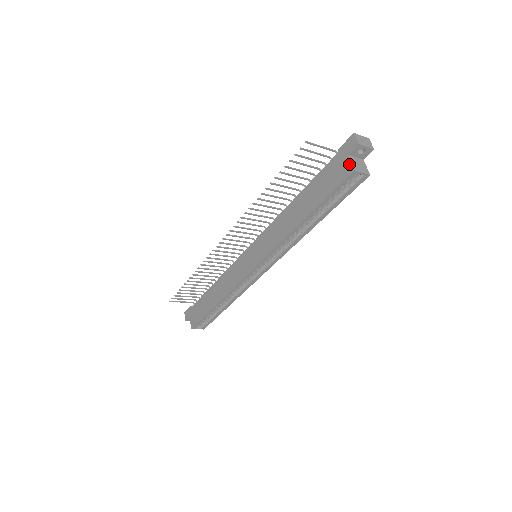
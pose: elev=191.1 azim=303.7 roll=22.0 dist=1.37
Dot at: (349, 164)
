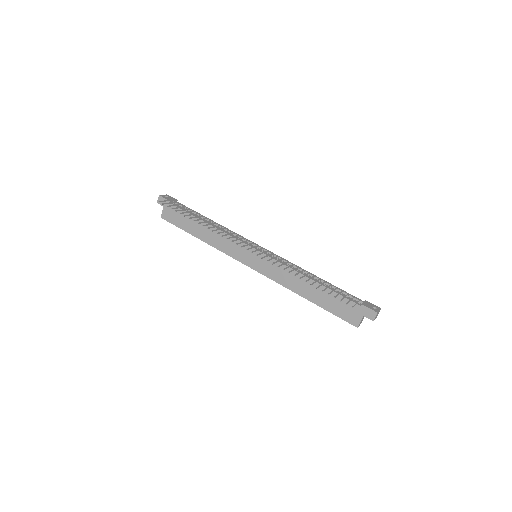
Dot at: (359, 321)
